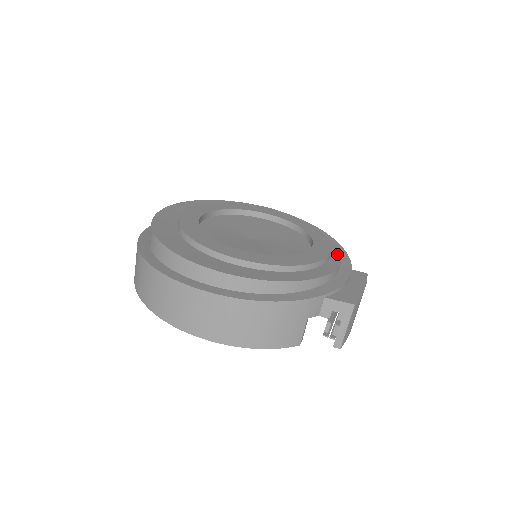
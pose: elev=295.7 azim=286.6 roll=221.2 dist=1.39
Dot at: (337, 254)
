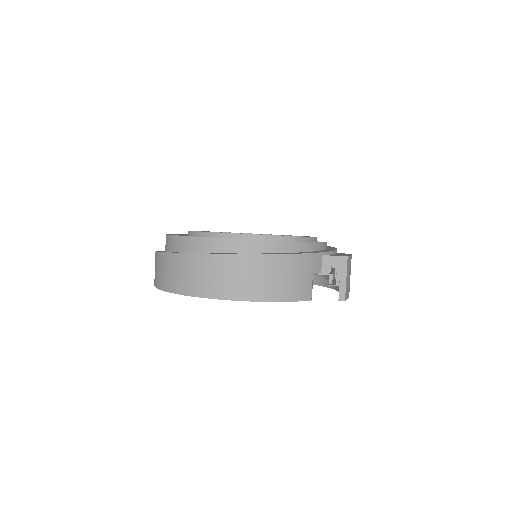
Dot at: occluded
